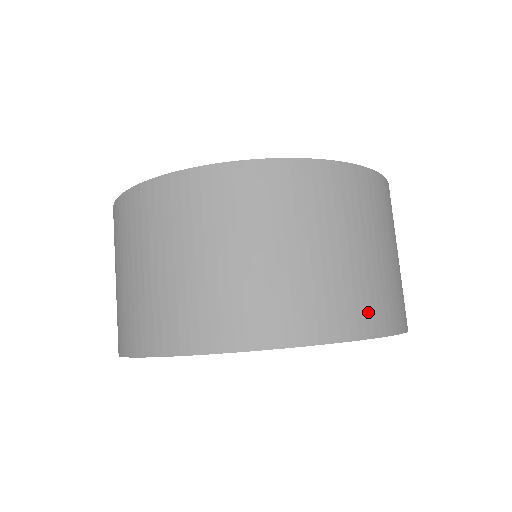
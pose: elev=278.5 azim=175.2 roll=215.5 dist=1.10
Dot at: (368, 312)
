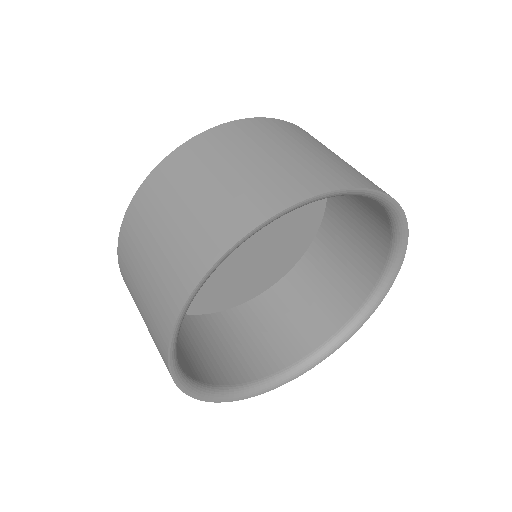
Dot at: occluded
